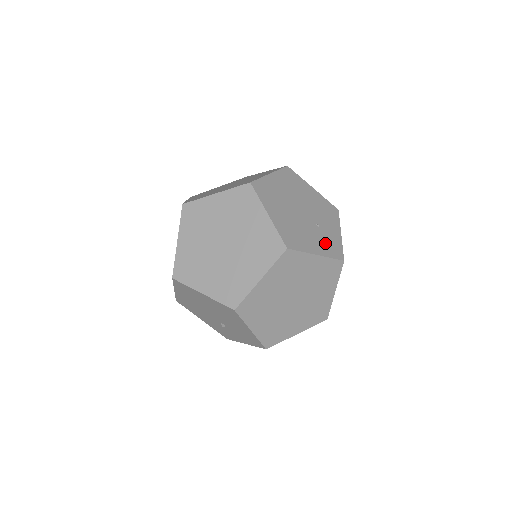
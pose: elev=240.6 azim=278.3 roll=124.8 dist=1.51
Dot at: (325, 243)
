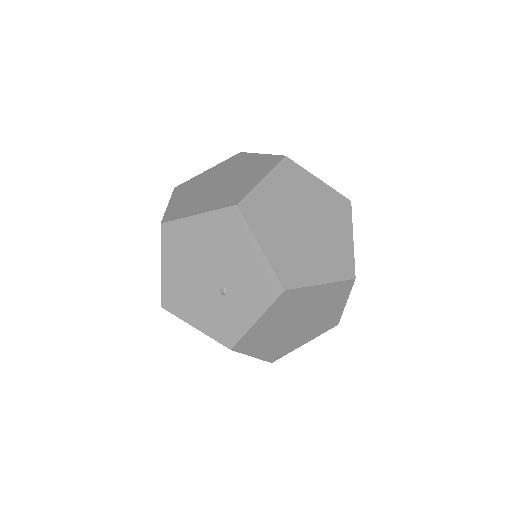
Dot at: occluded
